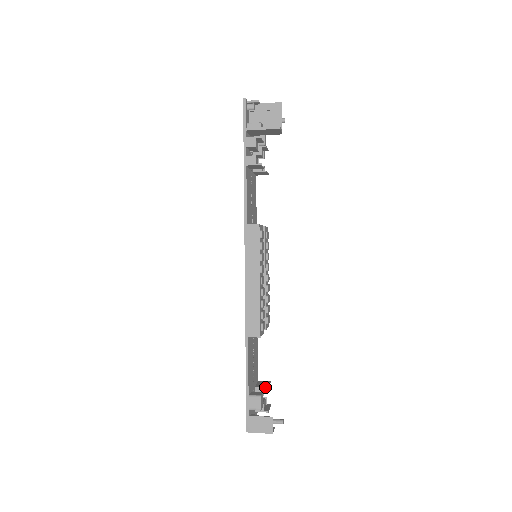
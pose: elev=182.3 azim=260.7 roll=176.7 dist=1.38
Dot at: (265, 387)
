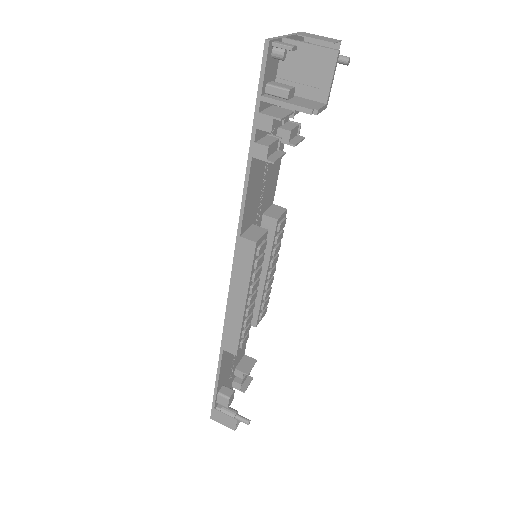
Dot at: (245, 373)
